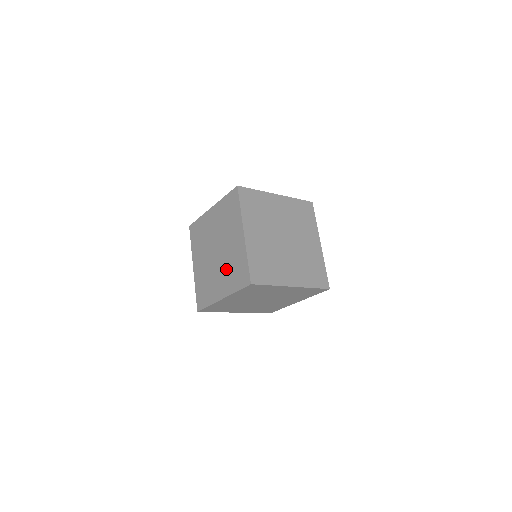
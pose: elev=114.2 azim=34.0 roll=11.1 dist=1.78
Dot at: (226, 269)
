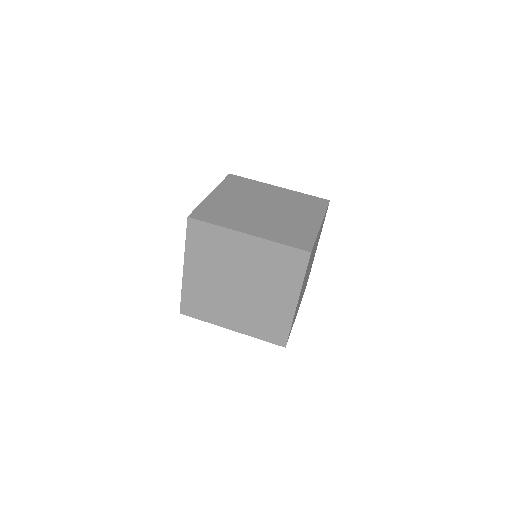
Dot at: occluded
